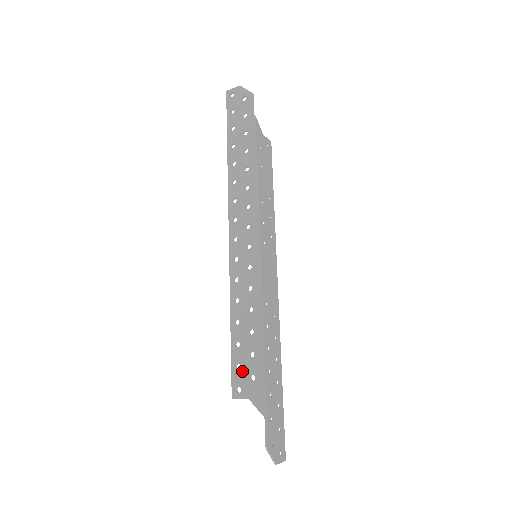
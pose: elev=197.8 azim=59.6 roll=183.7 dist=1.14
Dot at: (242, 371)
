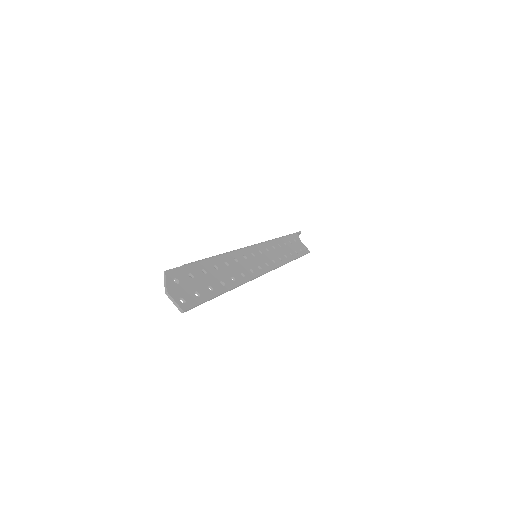
Dot at: occluded
